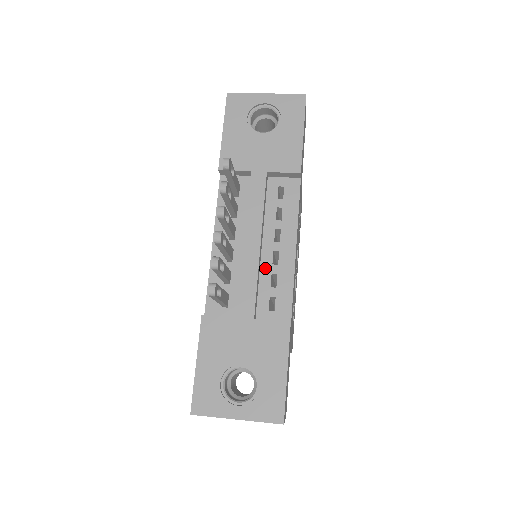
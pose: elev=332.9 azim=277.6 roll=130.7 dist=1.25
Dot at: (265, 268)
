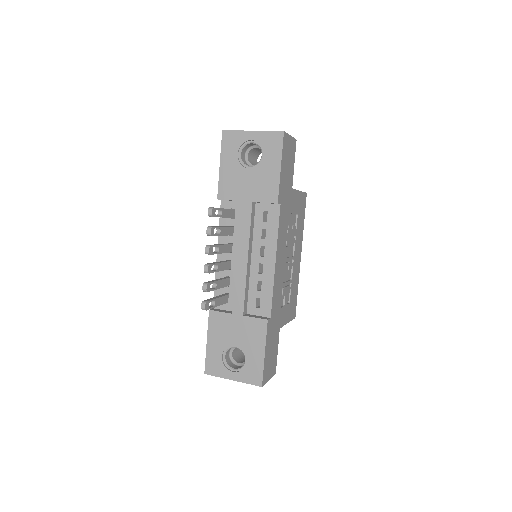
Dot at: (253, 276)
